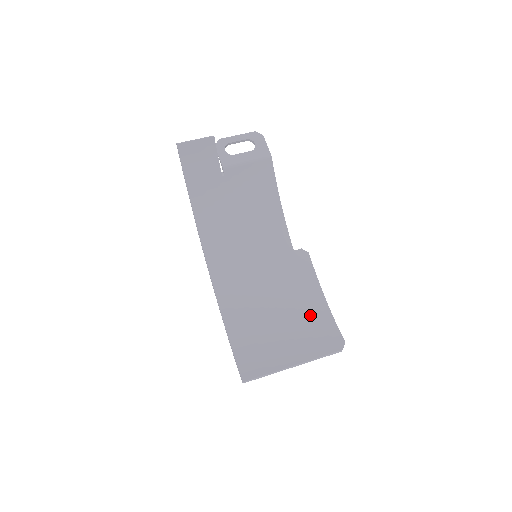
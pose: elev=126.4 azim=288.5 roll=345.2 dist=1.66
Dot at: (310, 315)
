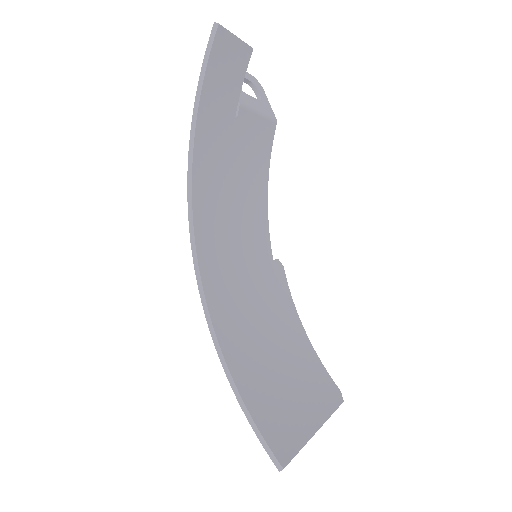
Dot at: (301, 353)
